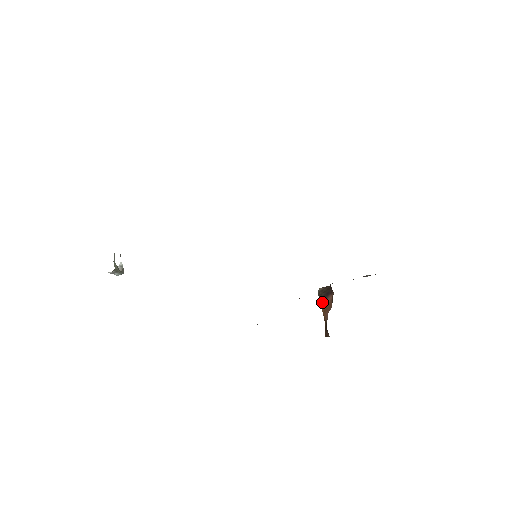
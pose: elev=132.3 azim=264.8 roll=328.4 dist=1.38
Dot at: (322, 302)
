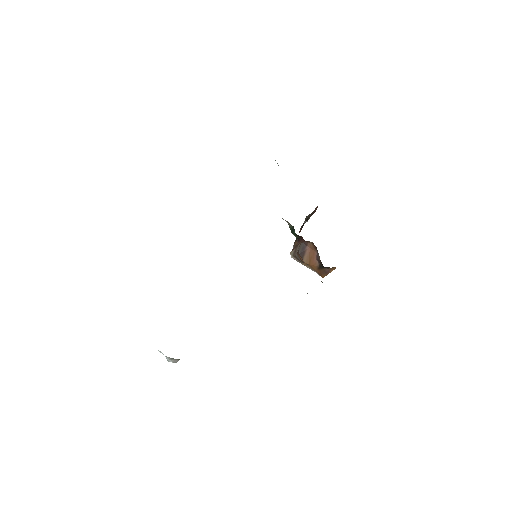
Dot at: (303, 258)
